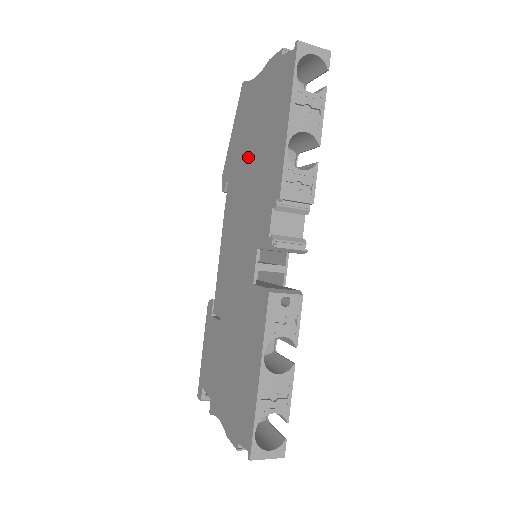
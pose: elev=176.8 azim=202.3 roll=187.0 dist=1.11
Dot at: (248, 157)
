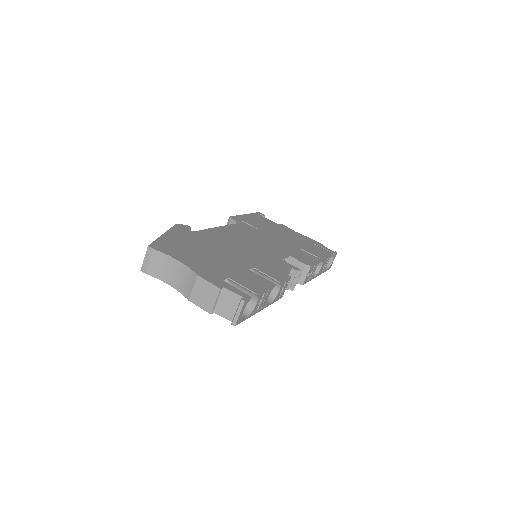
Dot at: occluded
